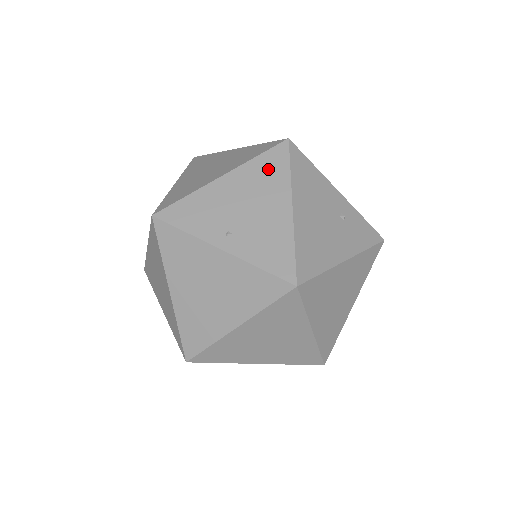
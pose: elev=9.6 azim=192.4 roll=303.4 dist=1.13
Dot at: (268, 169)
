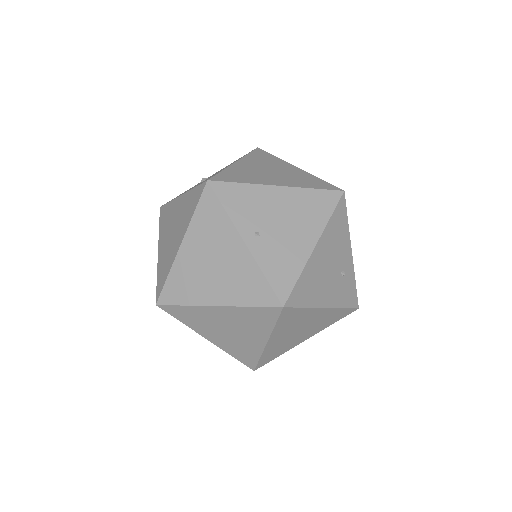
Dot at: (315, 204)
